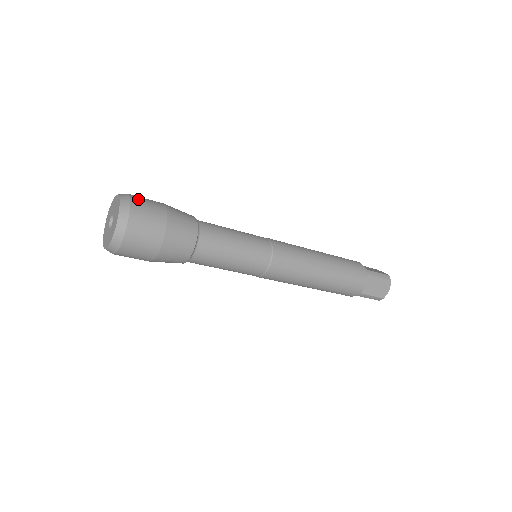
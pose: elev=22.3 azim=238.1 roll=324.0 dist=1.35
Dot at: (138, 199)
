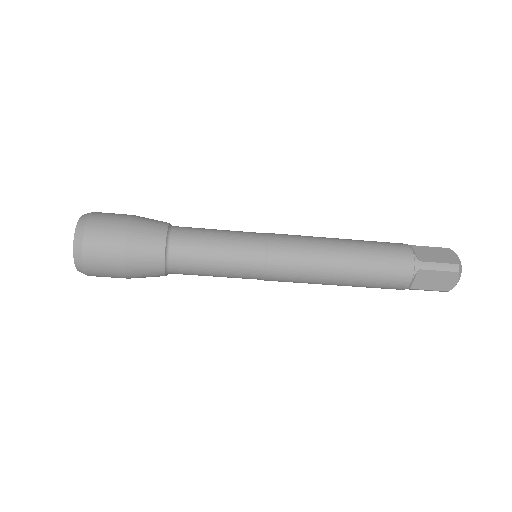
Dot at: (95, 225)
